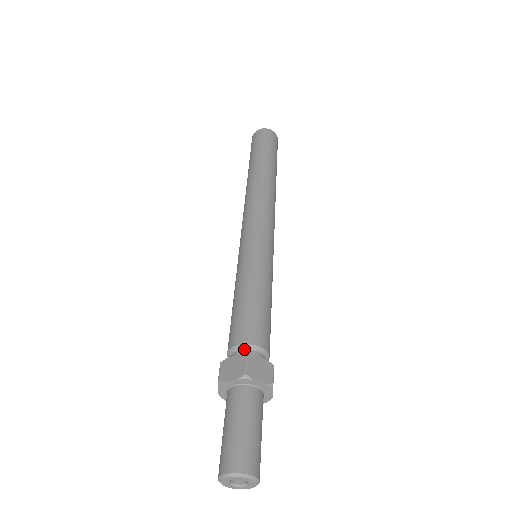
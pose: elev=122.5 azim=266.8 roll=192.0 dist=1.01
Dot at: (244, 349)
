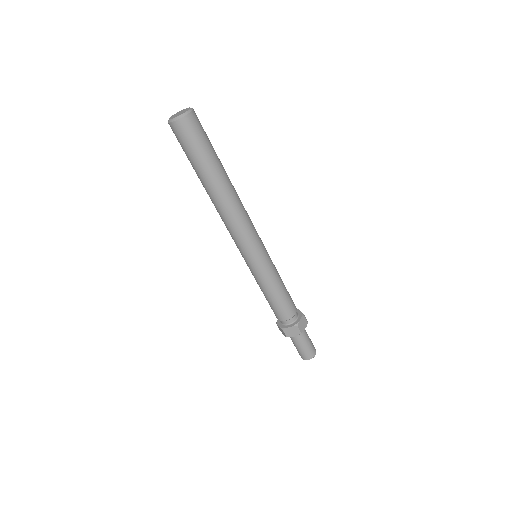
Dot at: (290, 319)
